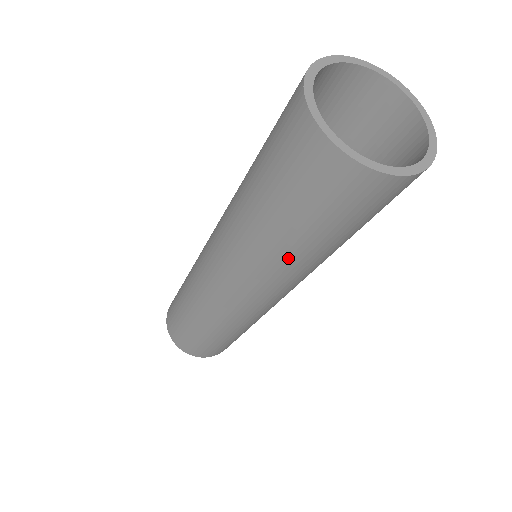
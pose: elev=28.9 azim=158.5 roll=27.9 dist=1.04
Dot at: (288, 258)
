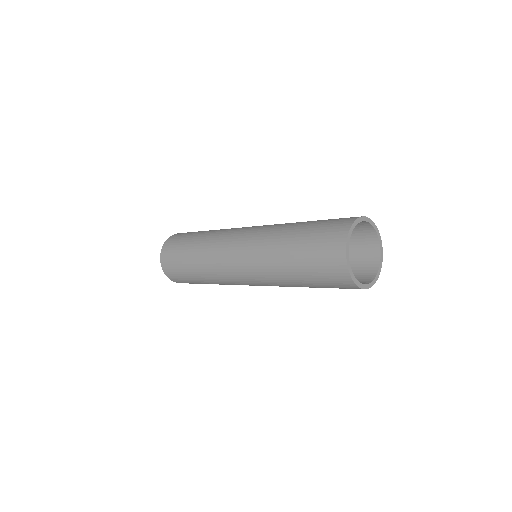
Dot at: occluded
